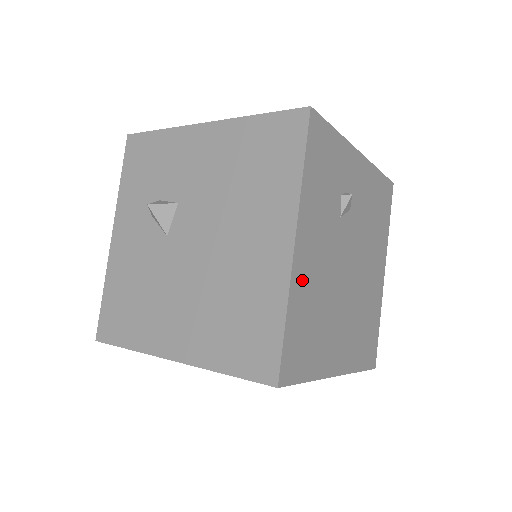
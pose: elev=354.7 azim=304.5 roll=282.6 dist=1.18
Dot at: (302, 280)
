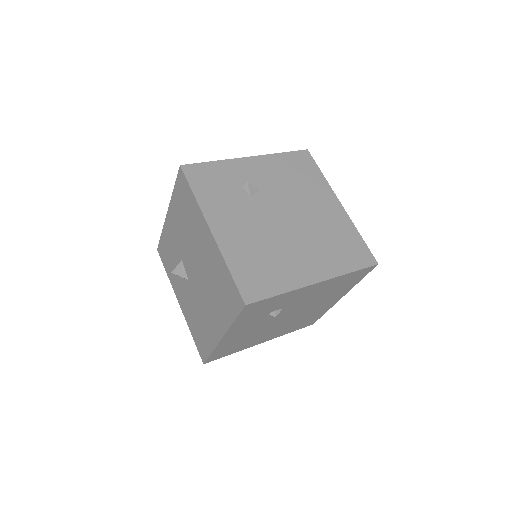
Dot at: (232, 245)
